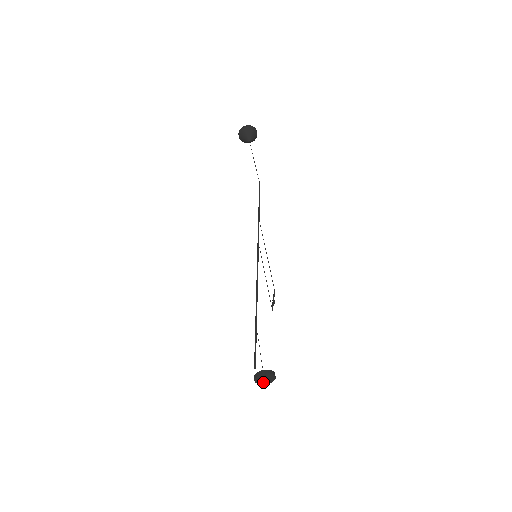
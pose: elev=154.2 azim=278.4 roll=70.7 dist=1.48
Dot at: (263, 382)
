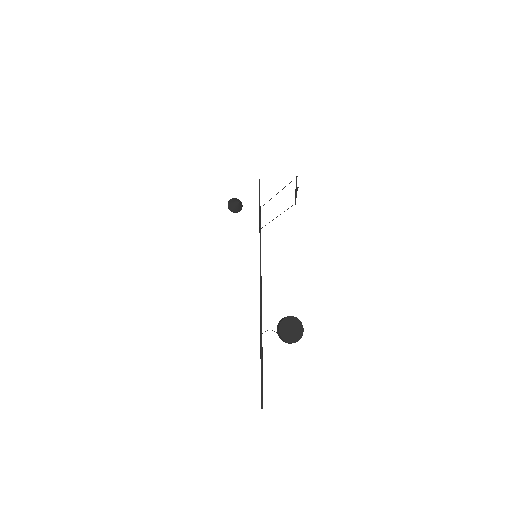
Dot at: (289, 337)
